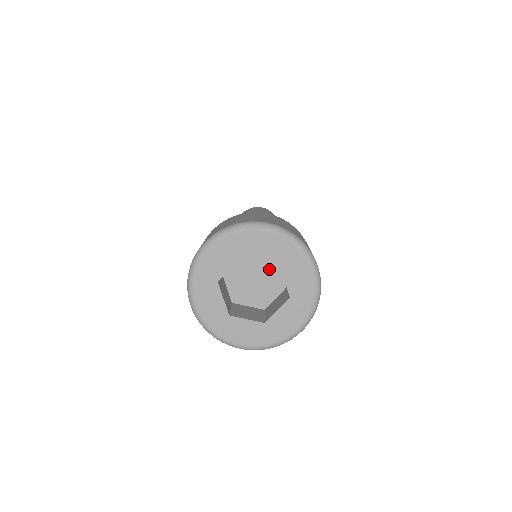
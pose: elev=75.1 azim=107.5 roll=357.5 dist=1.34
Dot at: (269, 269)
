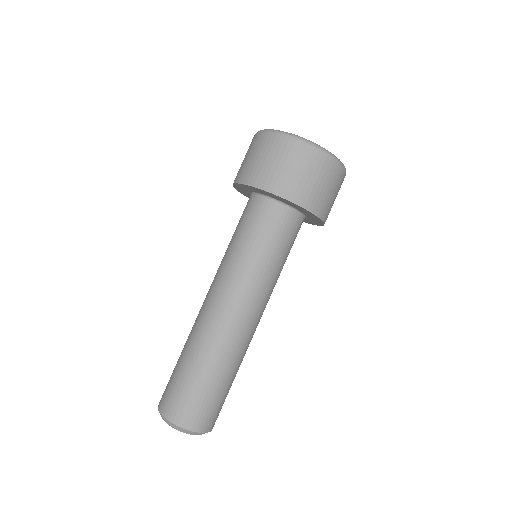
Dot at: occluded
